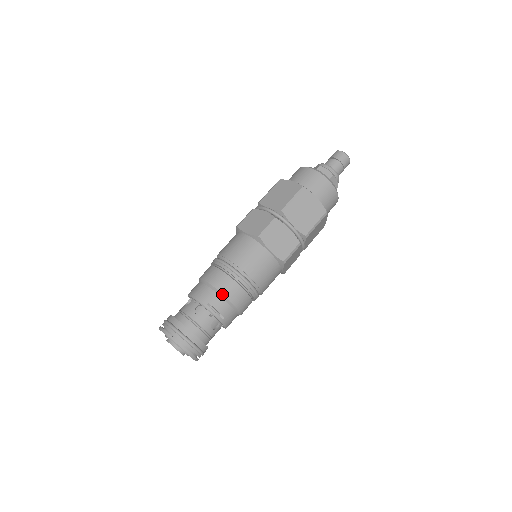
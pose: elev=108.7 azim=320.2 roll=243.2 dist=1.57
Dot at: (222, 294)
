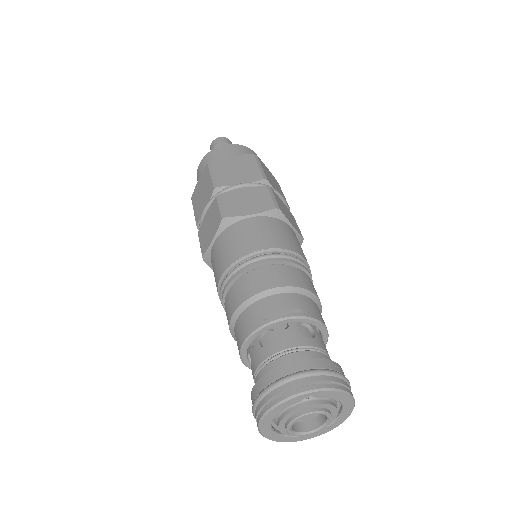
Dot at: (262, 292)
